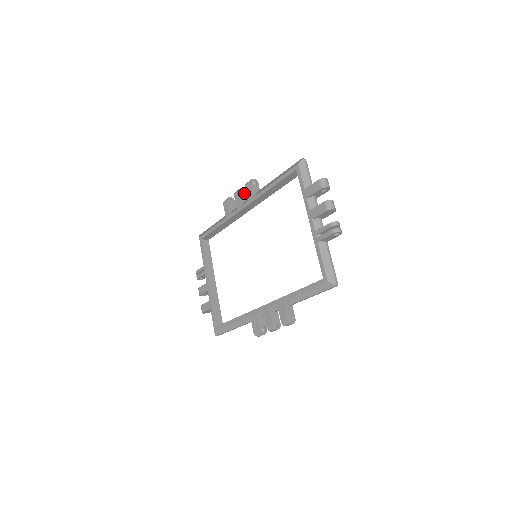
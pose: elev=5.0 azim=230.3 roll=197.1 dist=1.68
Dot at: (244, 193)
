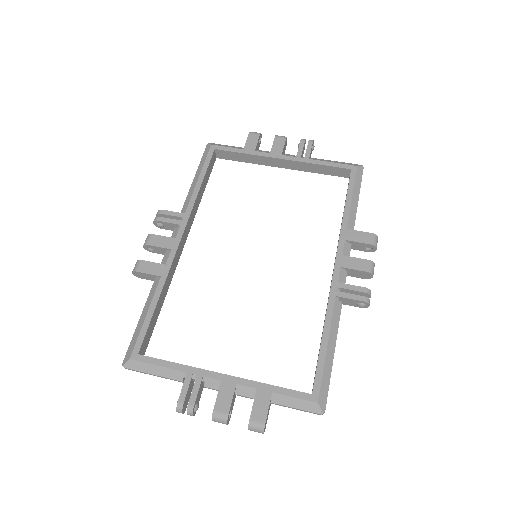
Dot at: occluded
